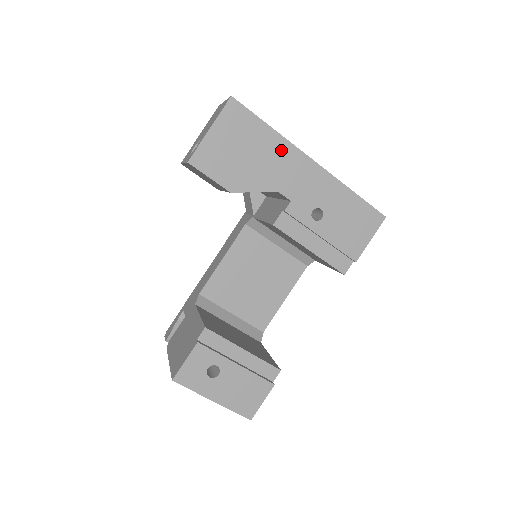
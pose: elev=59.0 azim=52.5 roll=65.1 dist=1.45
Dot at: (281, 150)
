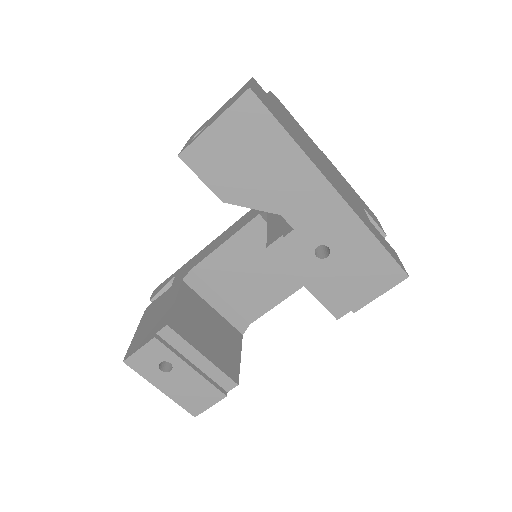
Dot at: (298, 169)
